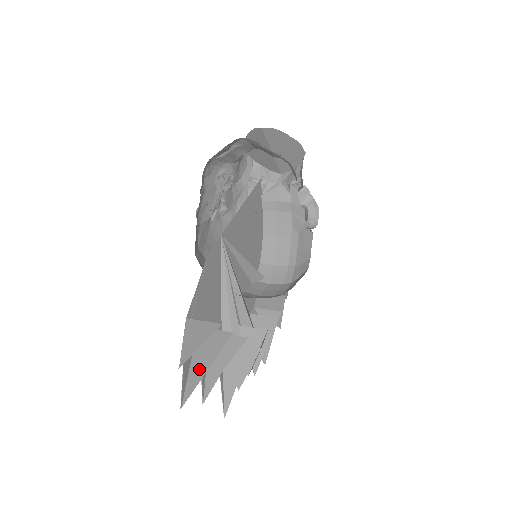
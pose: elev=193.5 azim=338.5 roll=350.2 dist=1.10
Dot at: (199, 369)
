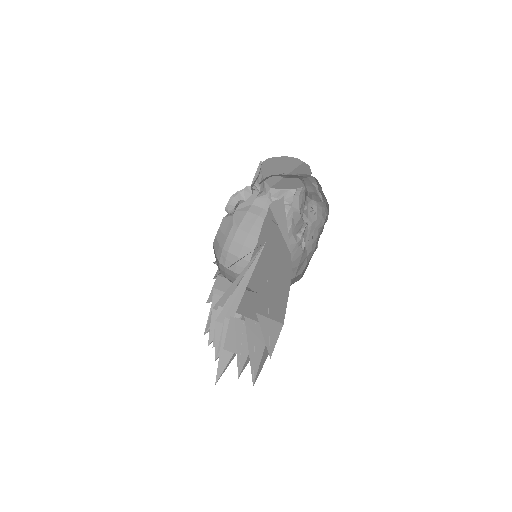
Dot at: (256, 355)
